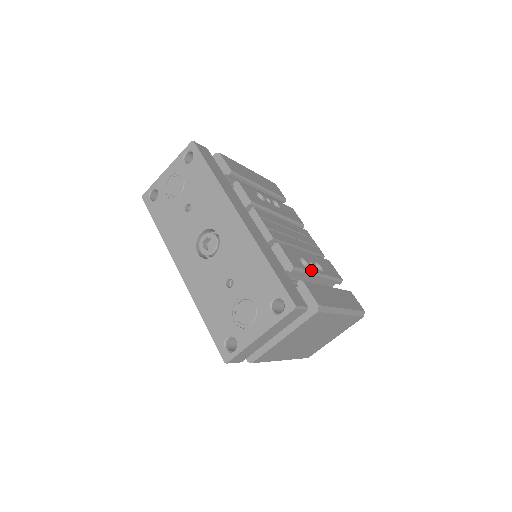
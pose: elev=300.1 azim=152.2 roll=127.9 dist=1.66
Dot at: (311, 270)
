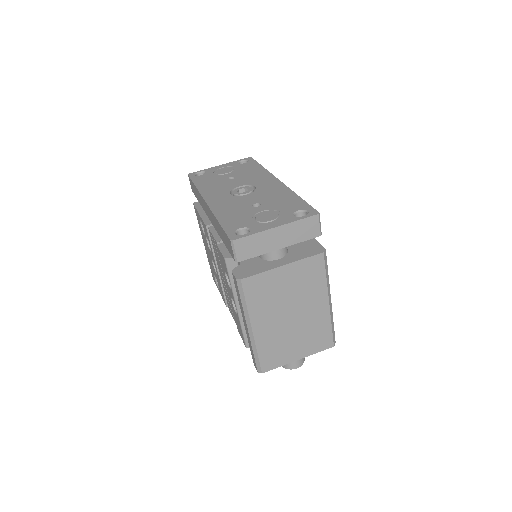
Dot at: occluded
